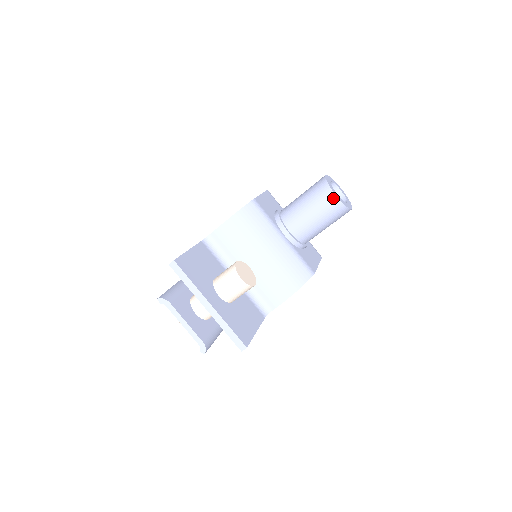
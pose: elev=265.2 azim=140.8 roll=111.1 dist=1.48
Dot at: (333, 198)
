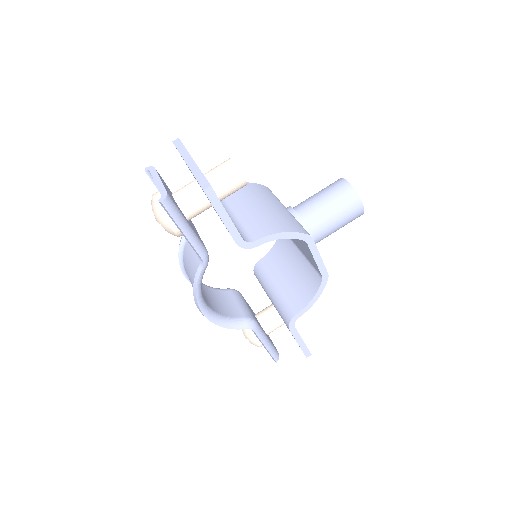
Dot at: (343, 182)
